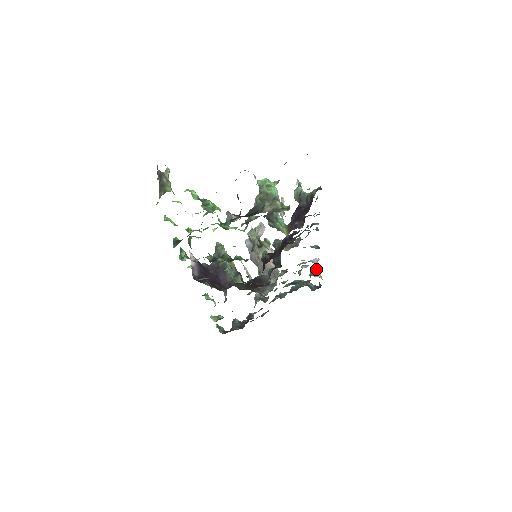
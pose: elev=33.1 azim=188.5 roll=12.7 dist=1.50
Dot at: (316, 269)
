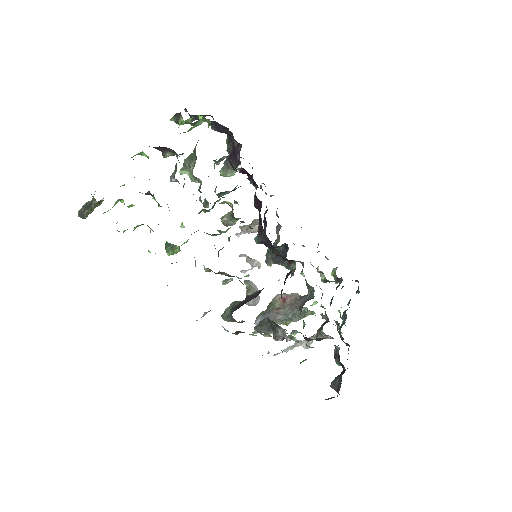
Dot at: (333, 269)
